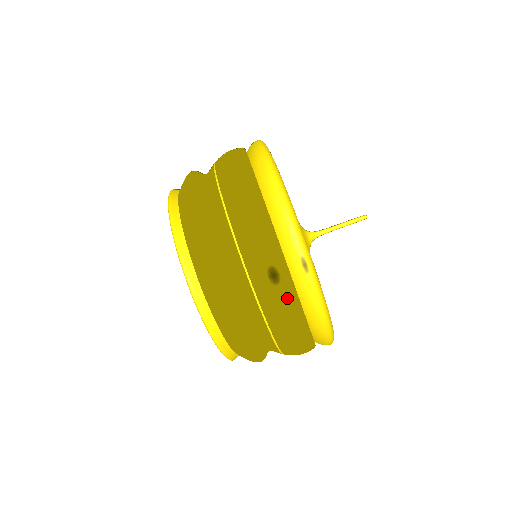
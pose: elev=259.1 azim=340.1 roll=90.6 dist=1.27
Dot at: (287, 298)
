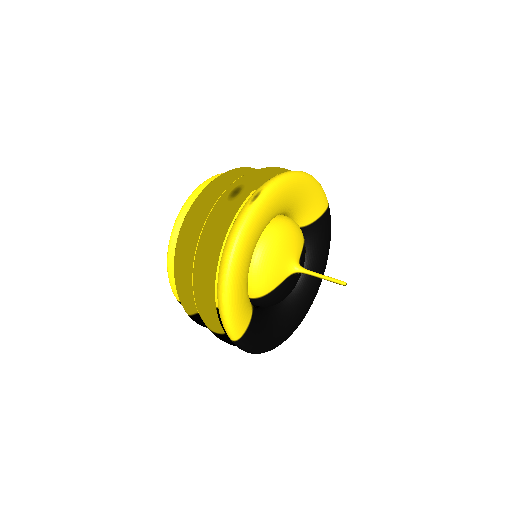
Dot at: (228, 209)
